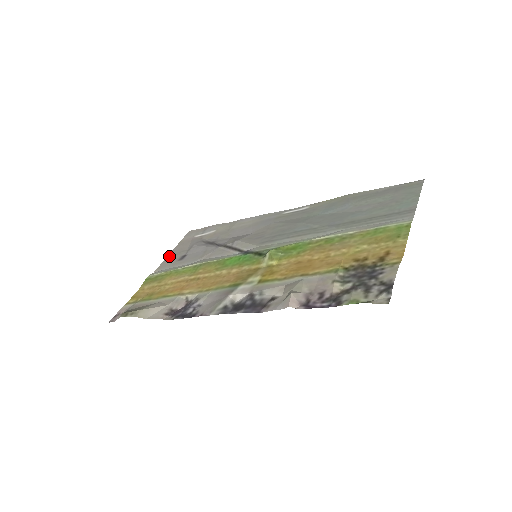
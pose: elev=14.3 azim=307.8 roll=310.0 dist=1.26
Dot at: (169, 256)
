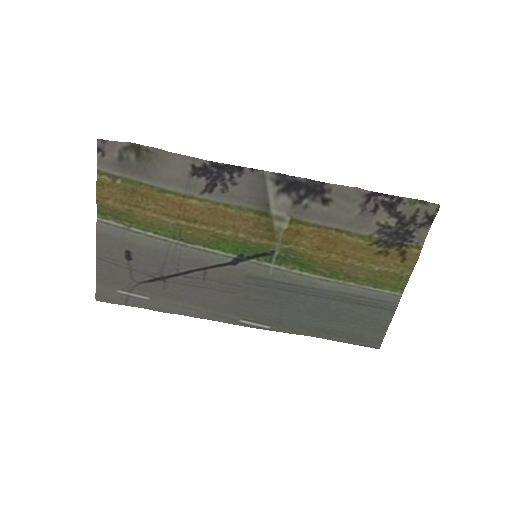
Dot at: (100, 256)
